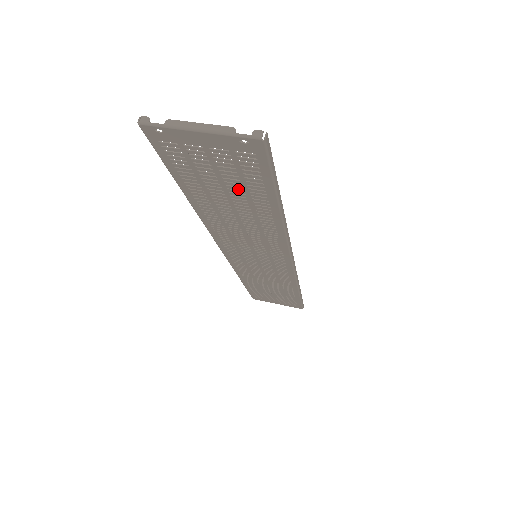
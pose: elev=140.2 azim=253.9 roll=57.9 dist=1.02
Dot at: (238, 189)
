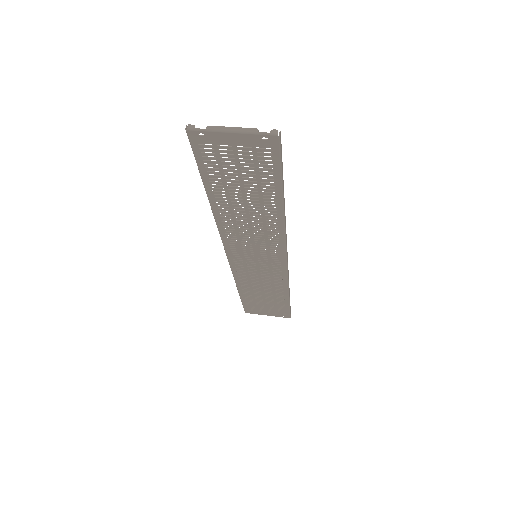
Dot at: (252, 183)
